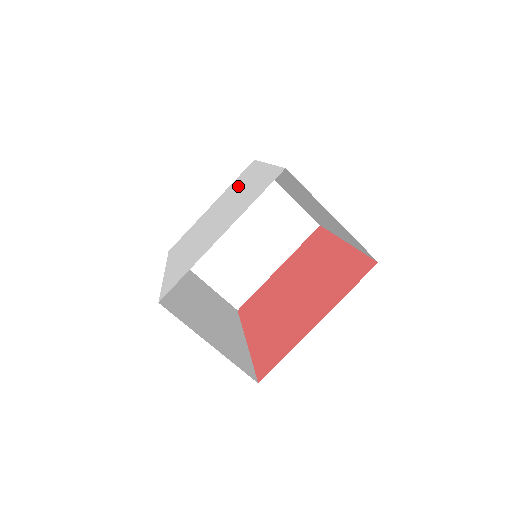
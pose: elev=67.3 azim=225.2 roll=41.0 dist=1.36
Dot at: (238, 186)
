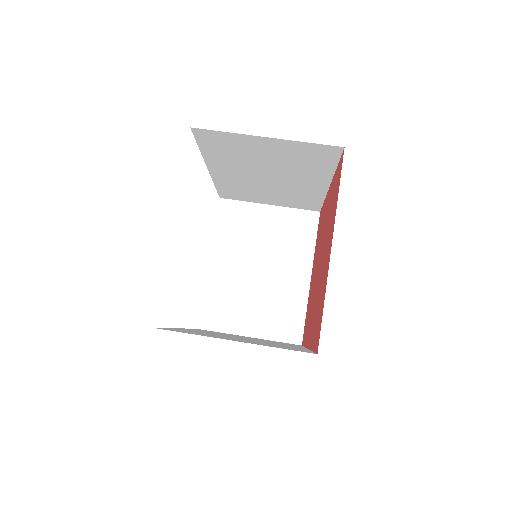
Dot at: occluded
